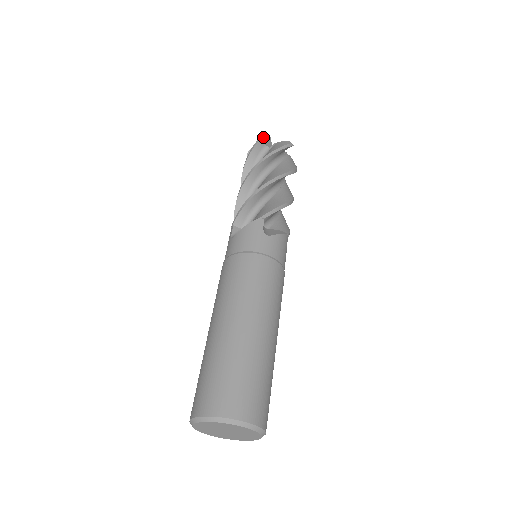
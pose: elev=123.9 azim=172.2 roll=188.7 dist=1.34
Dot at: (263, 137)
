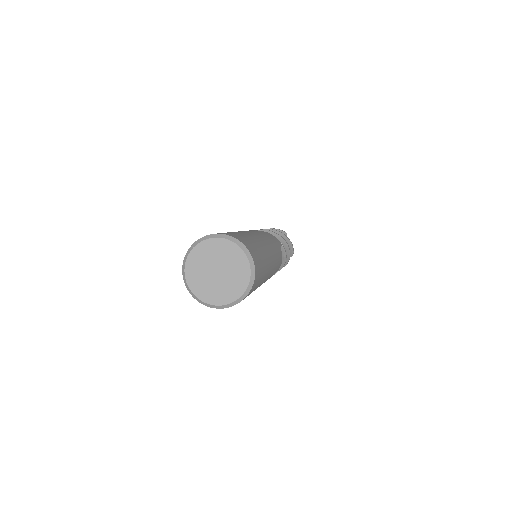
Dot at: (286, 233)
